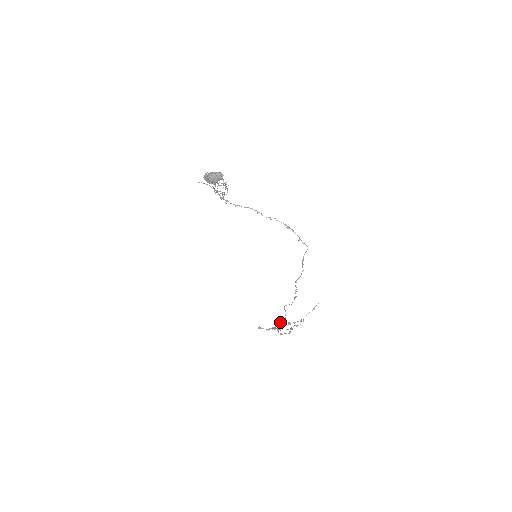
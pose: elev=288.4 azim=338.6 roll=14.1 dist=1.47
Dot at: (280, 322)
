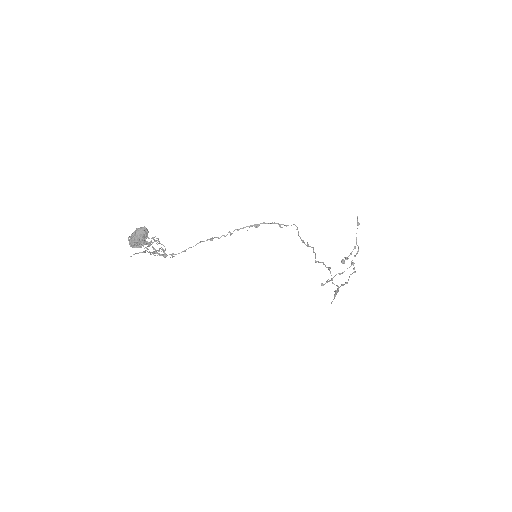
Dot at: (336, 291)
